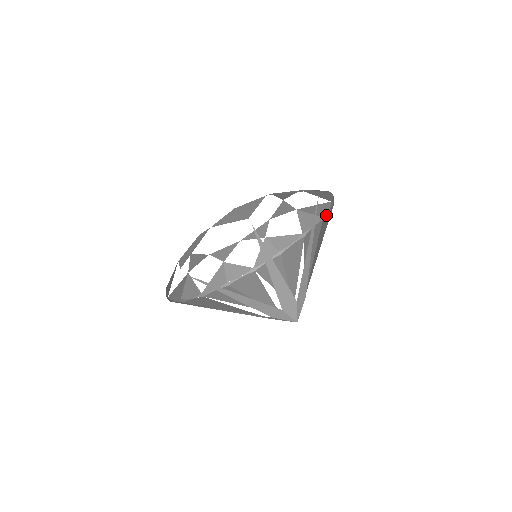
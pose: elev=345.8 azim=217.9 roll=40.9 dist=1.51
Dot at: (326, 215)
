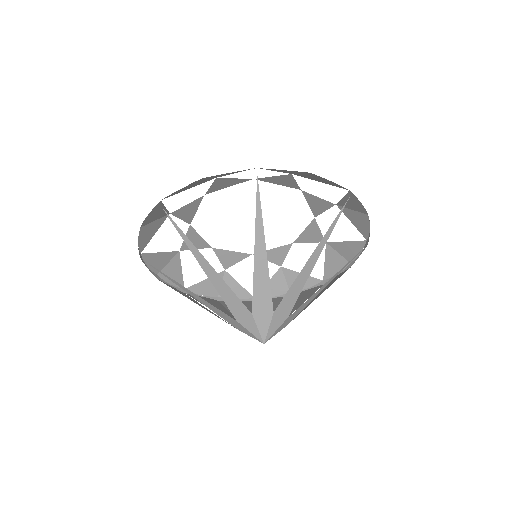
Dot at: occluded
